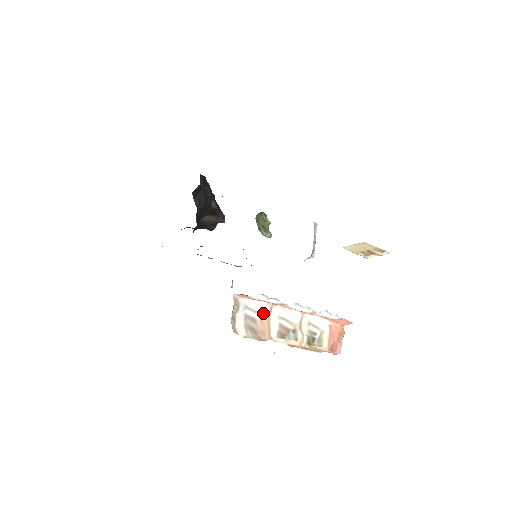
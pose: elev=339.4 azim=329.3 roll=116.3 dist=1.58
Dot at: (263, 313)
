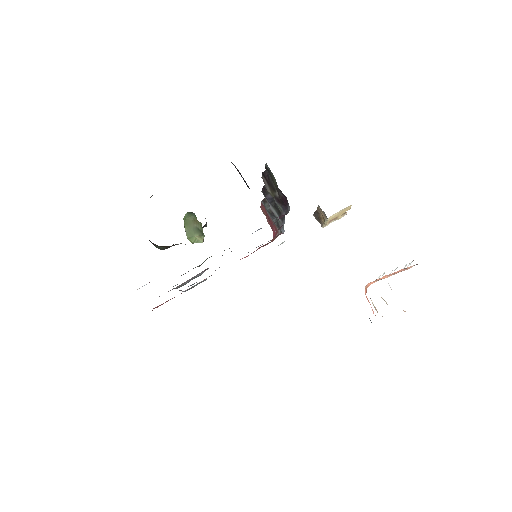
Dot at: occluded
